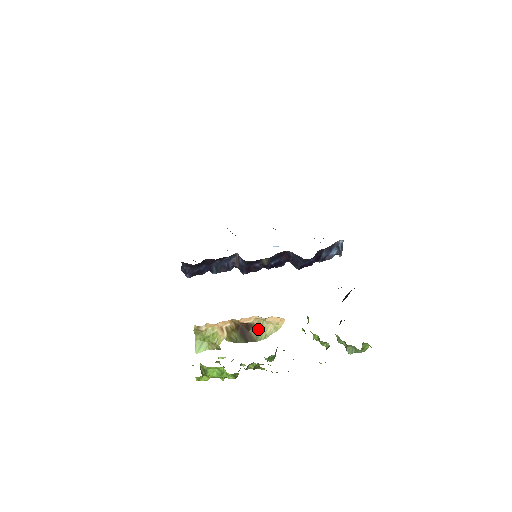
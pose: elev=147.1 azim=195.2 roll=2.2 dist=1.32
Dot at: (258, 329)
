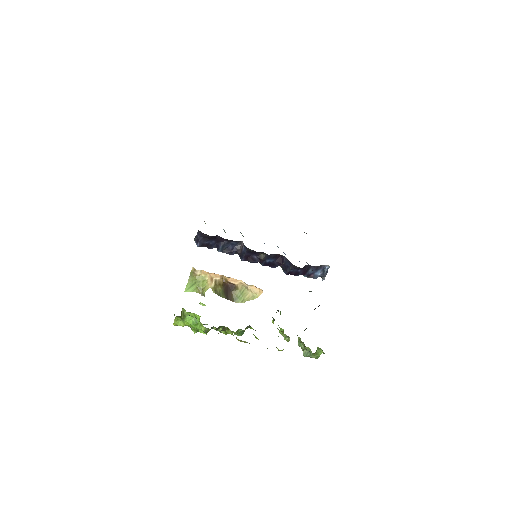
Dot at: (239, 293)
